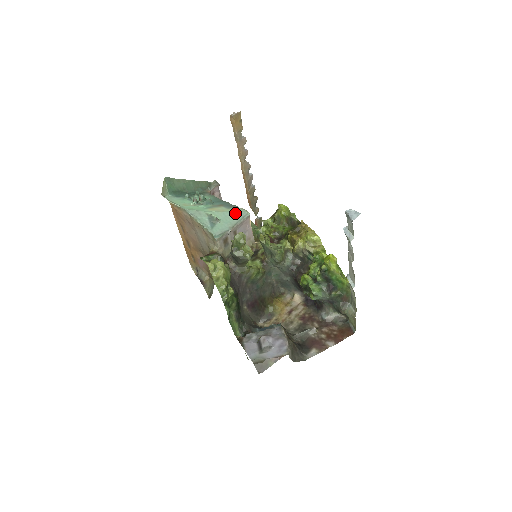
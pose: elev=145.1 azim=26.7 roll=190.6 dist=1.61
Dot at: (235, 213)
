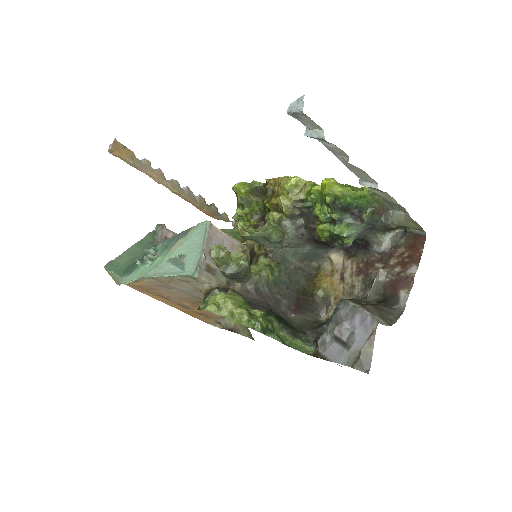
Dot at: (194, 234)
